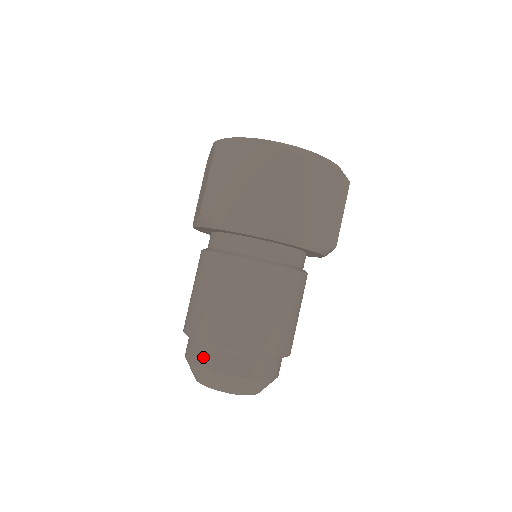
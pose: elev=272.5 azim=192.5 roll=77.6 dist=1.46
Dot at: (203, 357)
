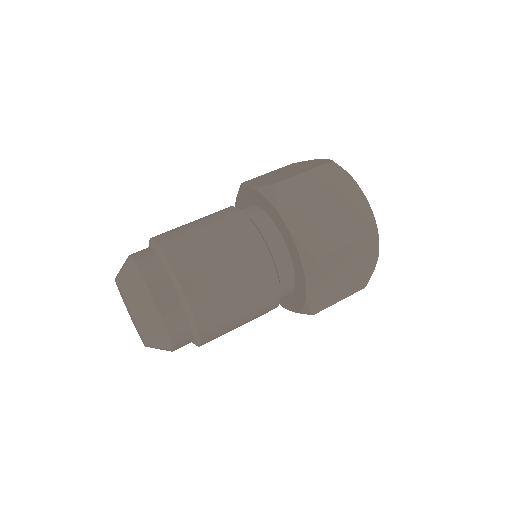
Dot at: (138, 251)
